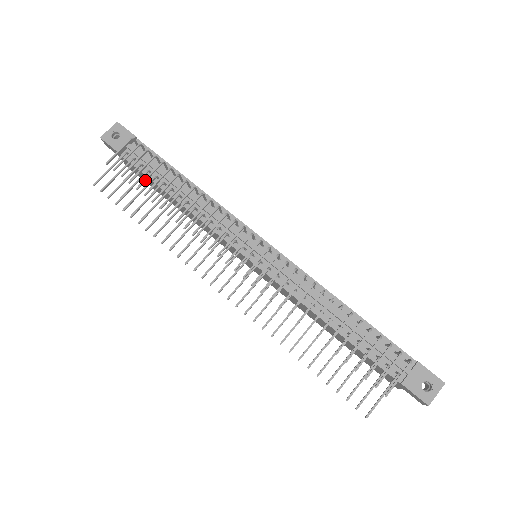
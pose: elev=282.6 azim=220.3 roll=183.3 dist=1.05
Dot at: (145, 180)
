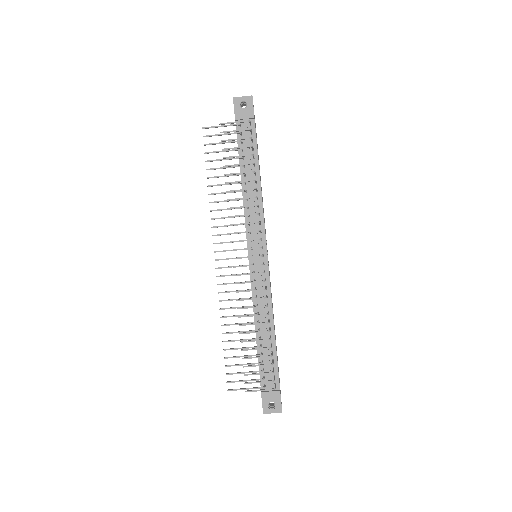
Dot at: (233, 157)
